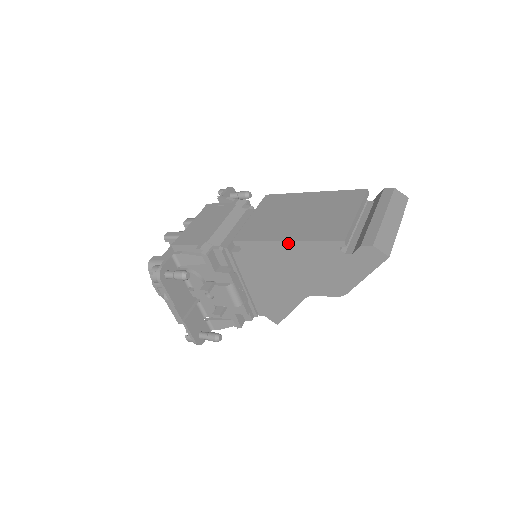
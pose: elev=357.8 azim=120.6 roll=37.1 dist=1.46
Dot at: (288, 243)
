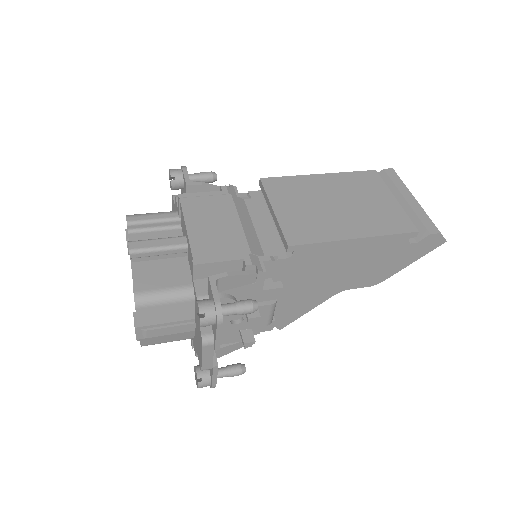
Dot at: (358, 241)
